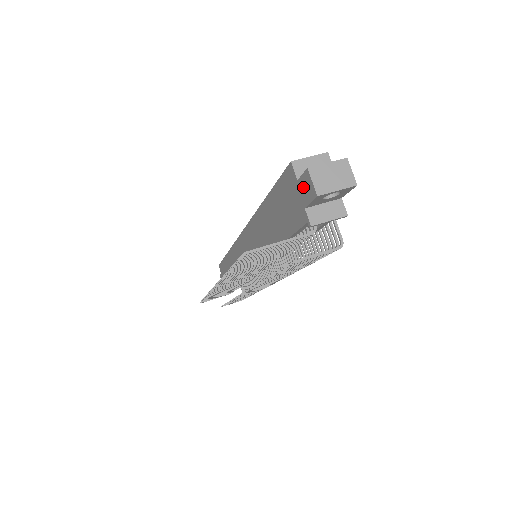
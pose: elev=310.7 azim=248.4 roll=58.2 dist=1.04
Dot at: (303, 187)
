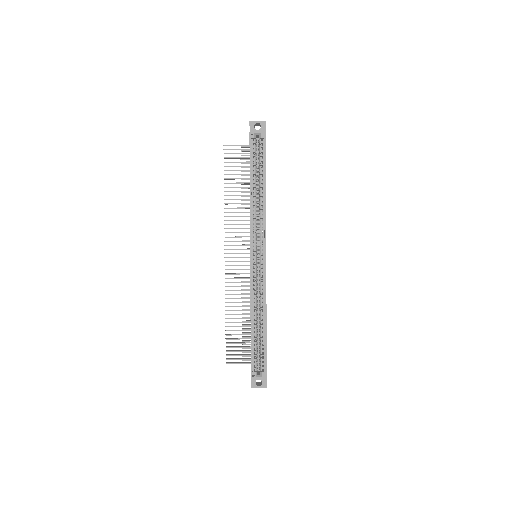
Dot at: occluded
